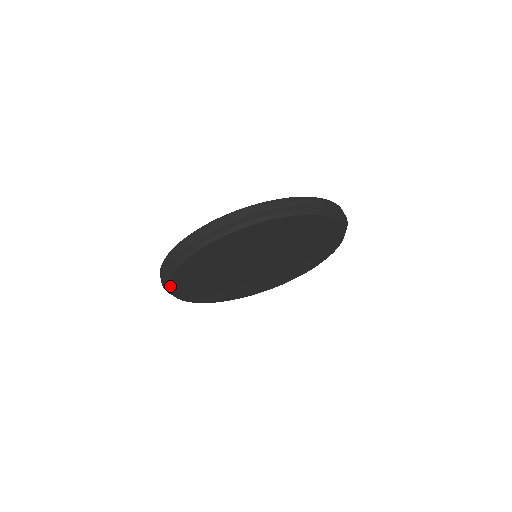
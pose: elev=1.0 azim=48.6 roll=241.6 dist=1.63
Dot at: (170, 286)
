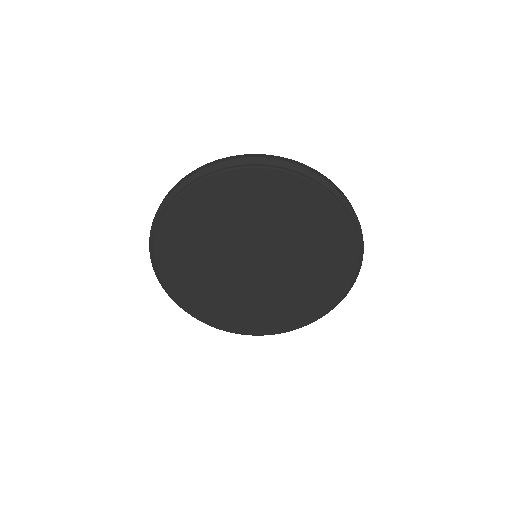
Dot at: (155, 255)
